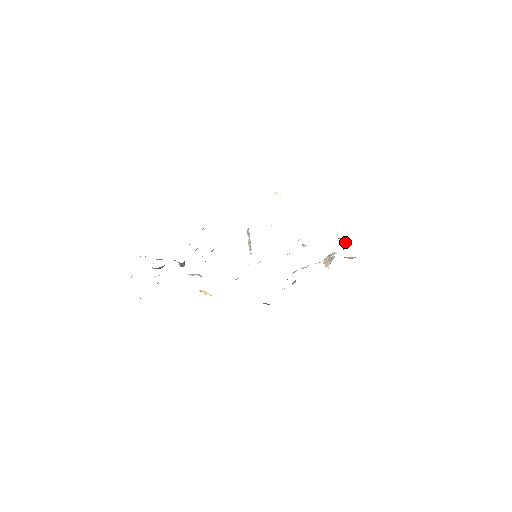
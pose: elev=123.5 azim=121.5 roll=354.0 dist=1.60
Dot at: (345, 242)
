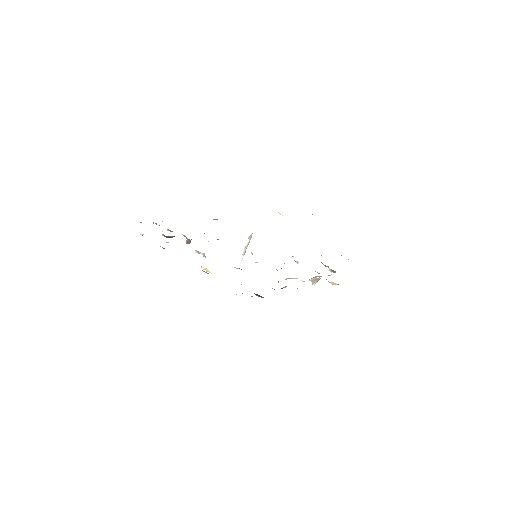
Dot at: (331, 271)
